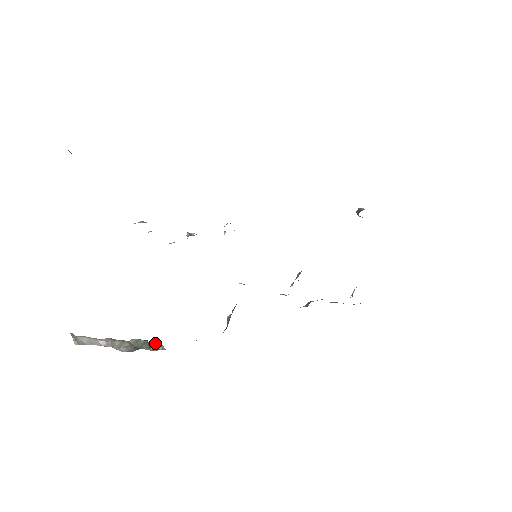
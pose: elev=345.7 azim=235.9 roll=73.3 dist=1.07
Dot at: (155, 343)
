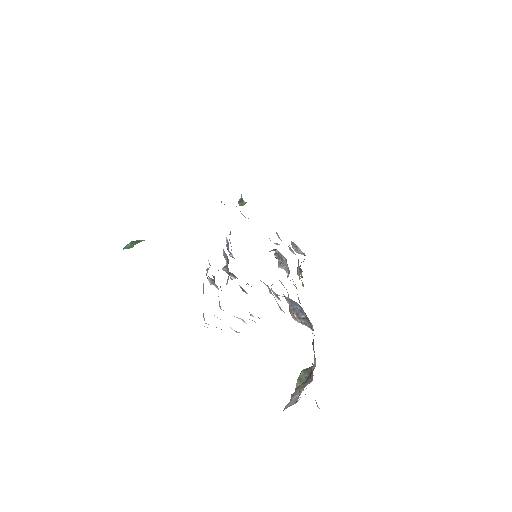
Dot at: occluded
